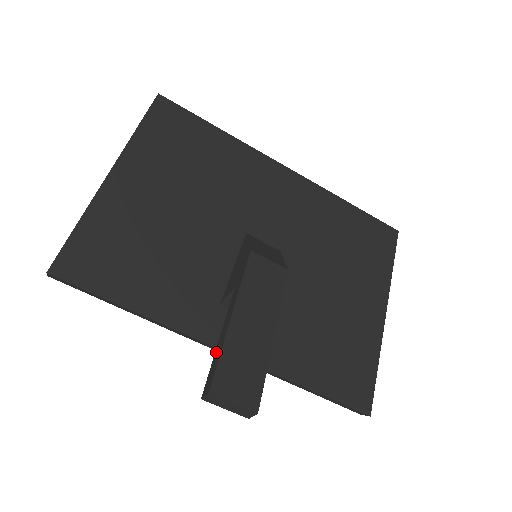
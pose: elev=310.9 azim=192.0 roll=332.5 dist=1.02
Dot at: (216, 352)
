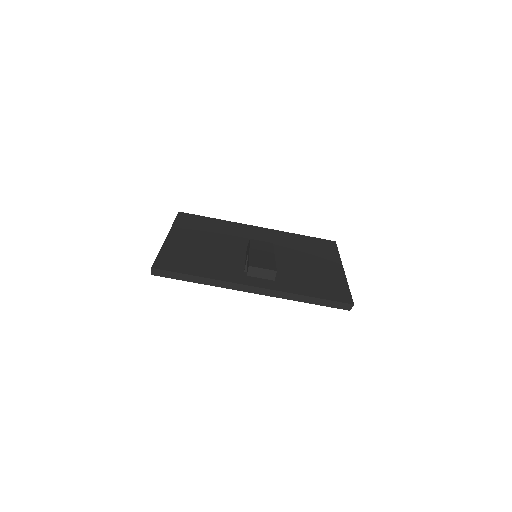
Dot at: (247, 264)
